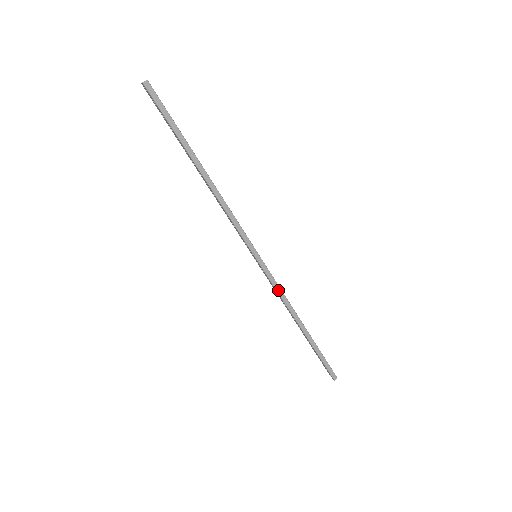
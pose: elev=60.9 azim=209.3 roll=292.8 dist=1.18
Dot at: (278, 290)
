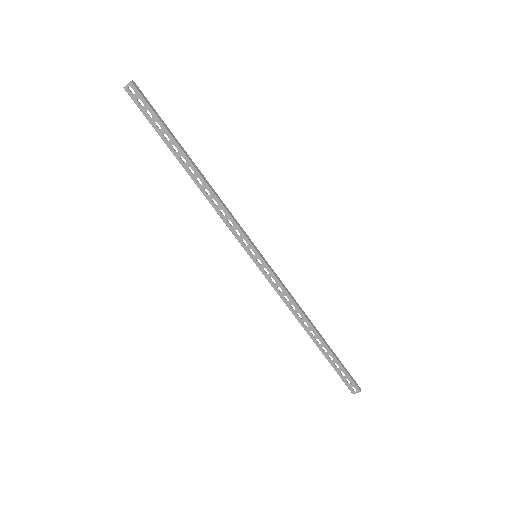
Dot at: (285, 289)
